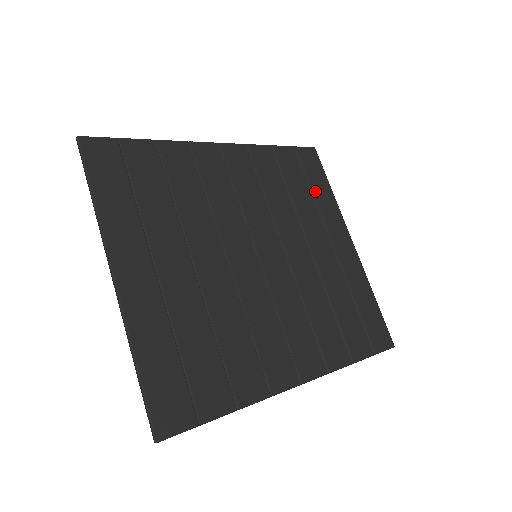
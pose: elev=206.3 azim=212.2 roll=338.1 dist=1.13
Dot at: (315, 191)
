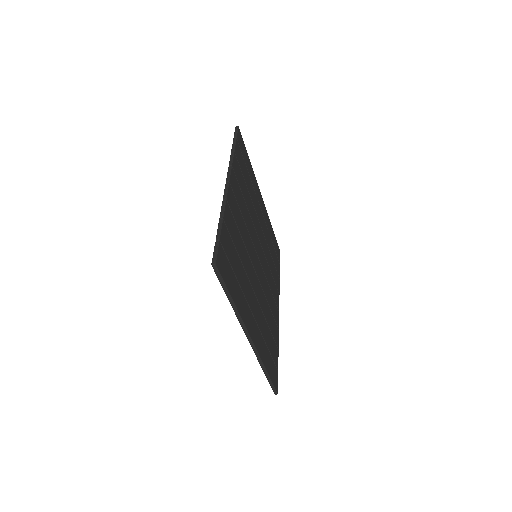
Dot at: (249, 171)
